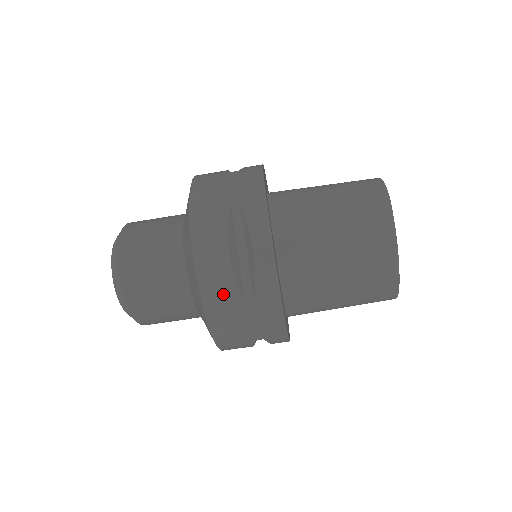
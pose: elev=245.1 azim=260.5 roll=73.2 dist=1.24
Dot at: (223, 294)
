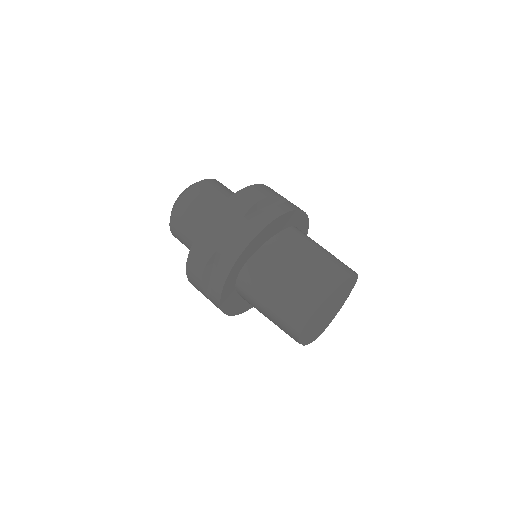
Dot at: (239, 205)
